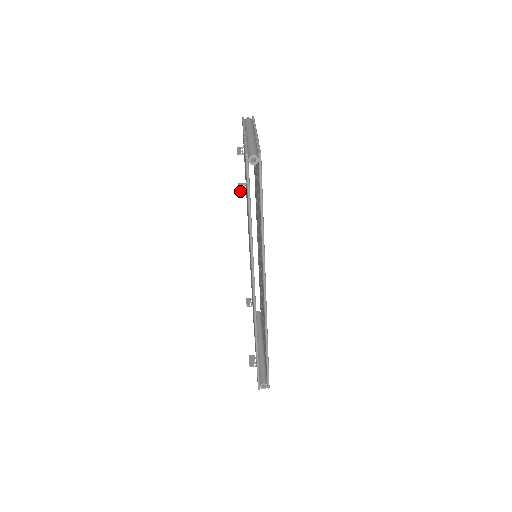
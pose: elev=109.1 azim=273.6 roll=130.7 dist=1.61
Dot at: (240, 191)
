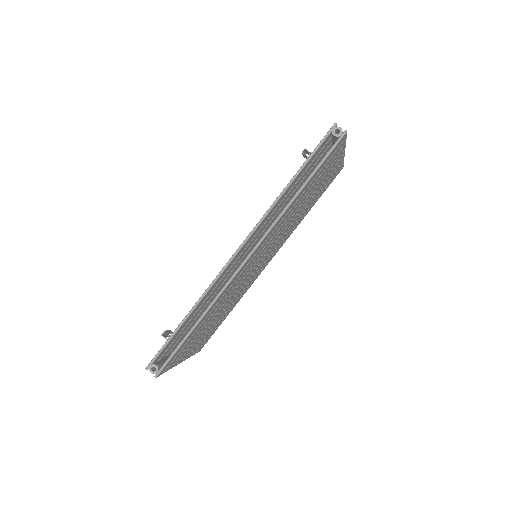
Dot at: (304, 154)
